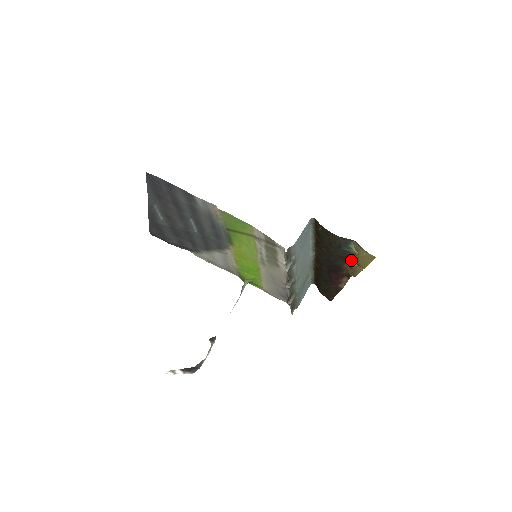
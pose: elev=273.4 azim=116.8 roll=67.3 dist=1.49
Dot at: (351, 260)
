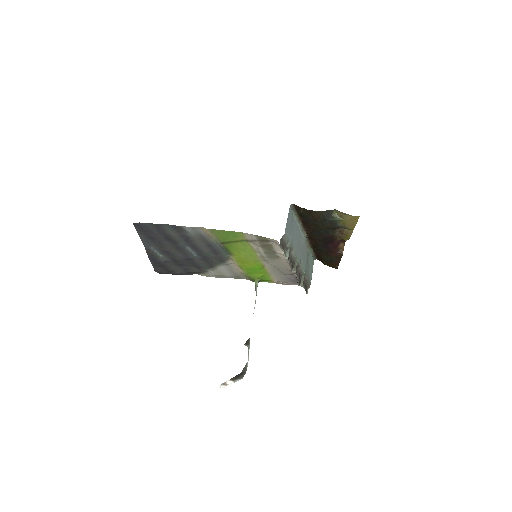
Dot at: (339, 227)
